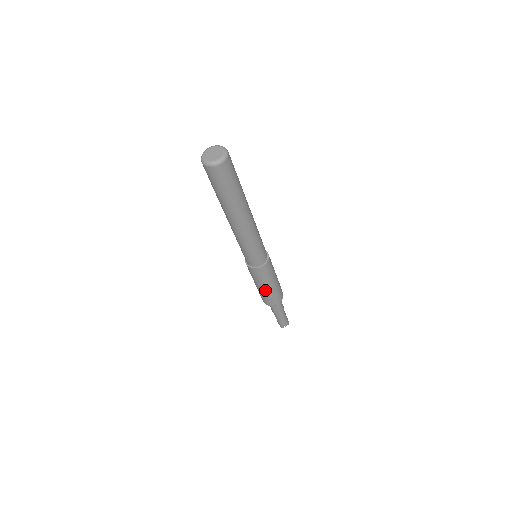
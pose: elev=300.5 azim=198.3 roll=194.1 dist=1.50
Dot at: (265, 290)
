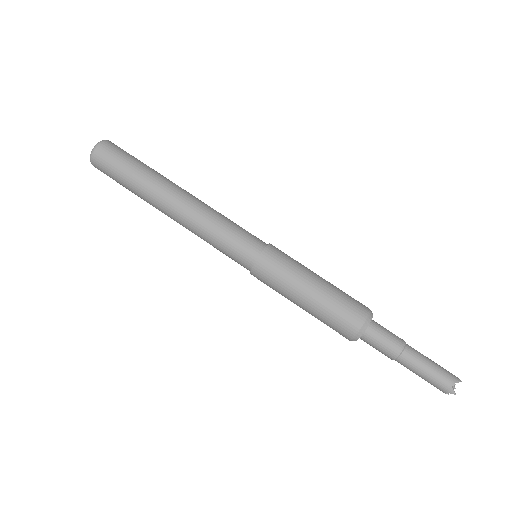
Dot at: (312, 299)
